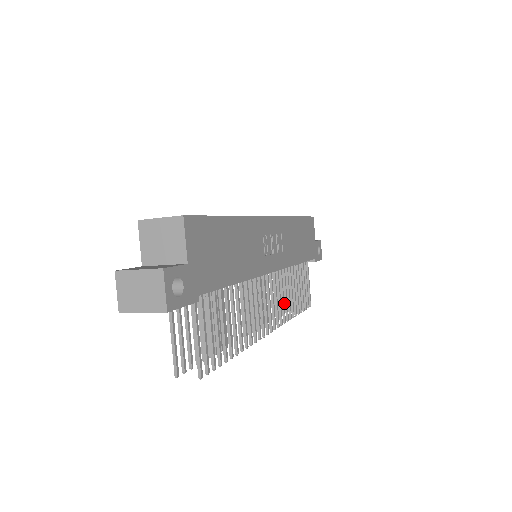
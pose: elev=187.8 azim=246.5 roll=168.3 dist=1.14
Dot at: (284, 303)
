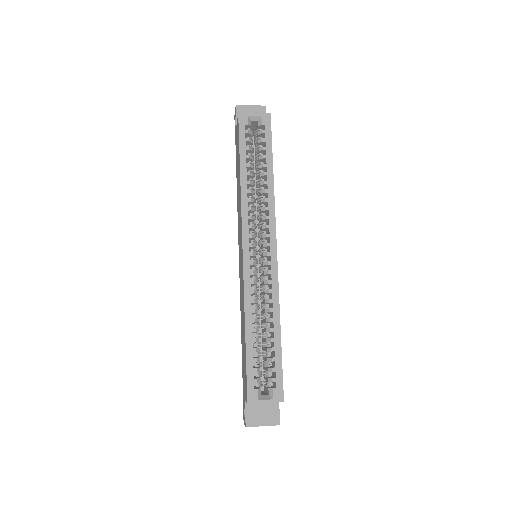
Dot at: occluded
